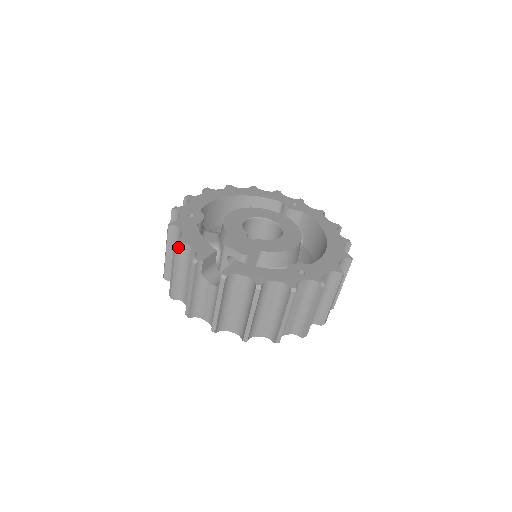
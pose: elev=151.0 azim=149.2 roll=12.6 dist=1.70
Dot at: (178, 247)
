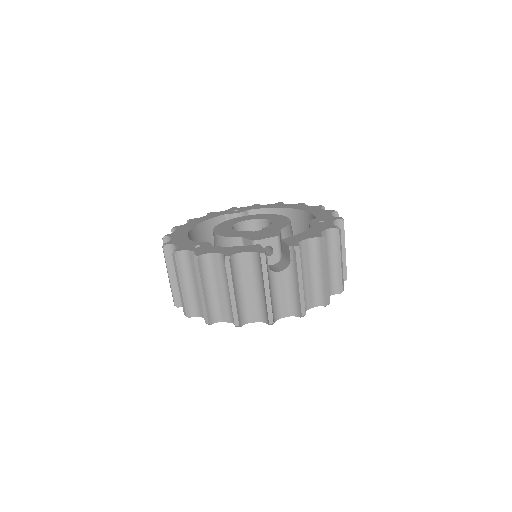
Dot at: (230, 262)
